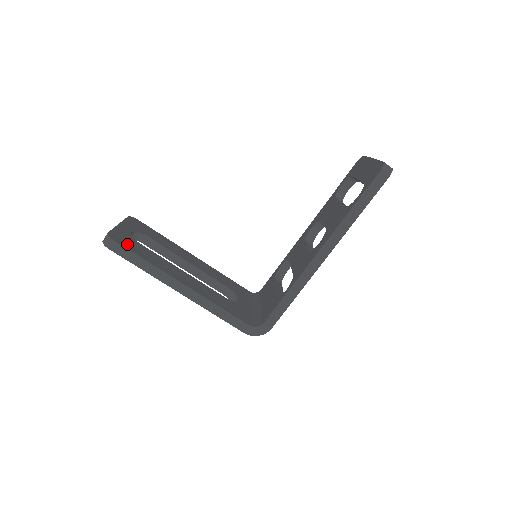
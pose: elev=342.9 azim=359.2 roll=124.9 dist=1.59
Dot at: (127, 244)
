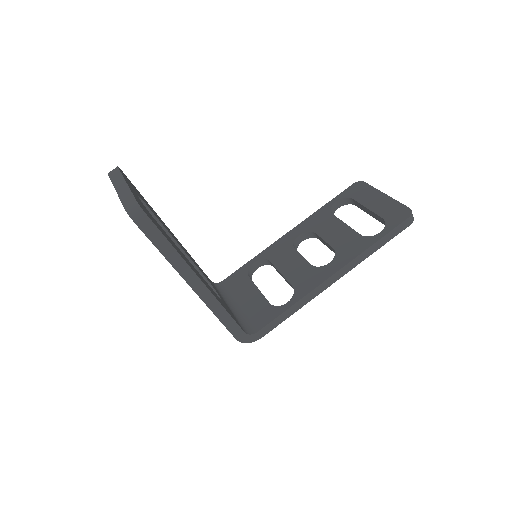
Dot at: (153, 220)
